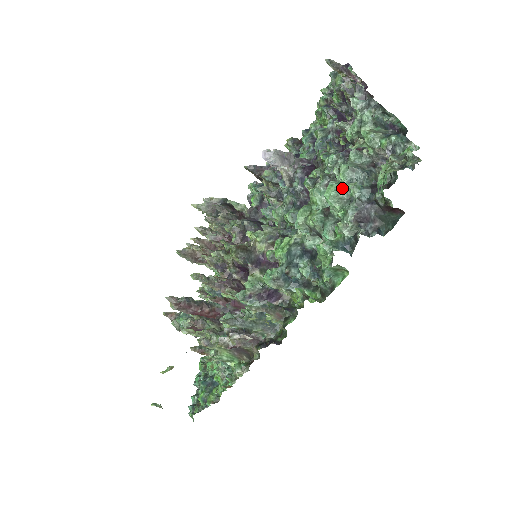
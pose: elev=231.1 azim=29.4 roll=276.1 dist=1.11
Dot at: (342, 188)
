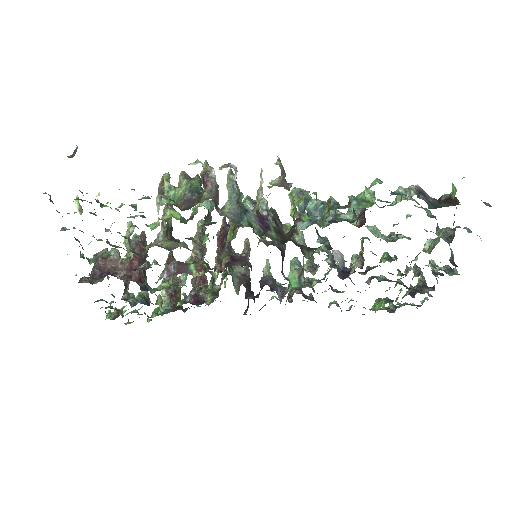
Dot at: occluded
